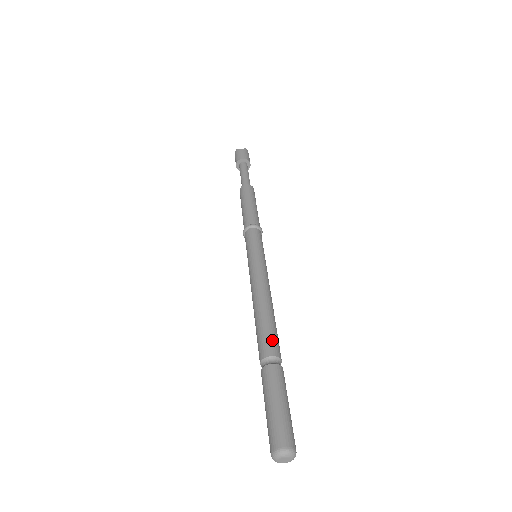
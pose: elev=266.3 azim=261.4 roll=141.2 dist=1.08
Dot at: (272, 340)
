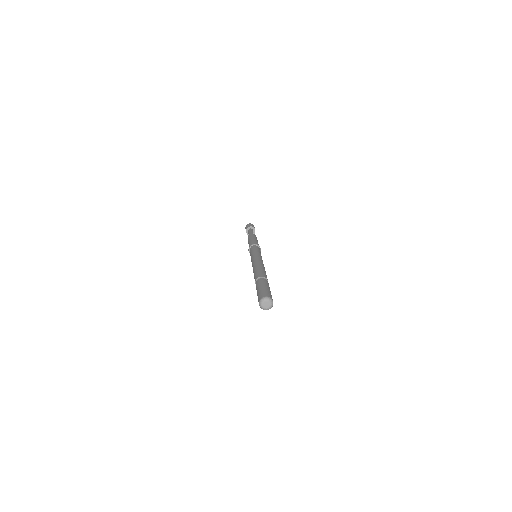
Dot at: (259, 273)
